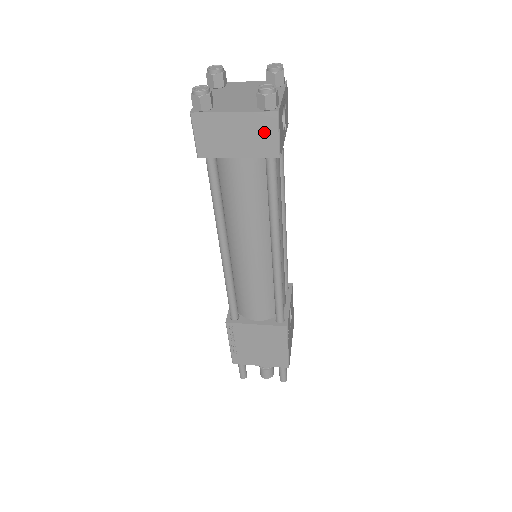
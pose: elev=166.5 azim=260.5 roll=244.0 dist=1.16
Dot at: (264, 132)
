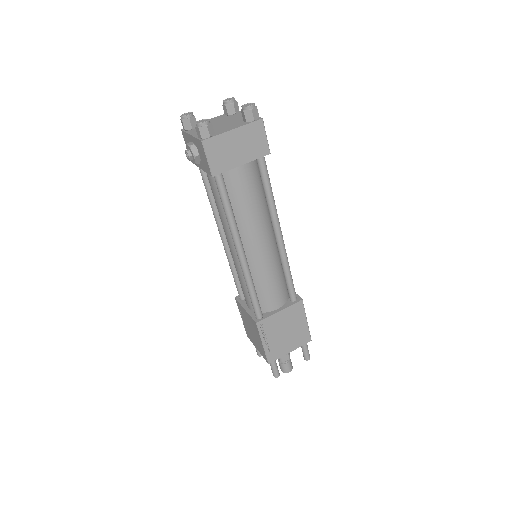
Dot at: (256, 137)
